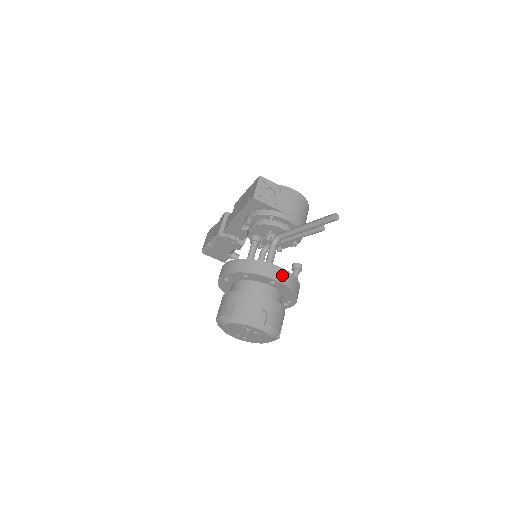
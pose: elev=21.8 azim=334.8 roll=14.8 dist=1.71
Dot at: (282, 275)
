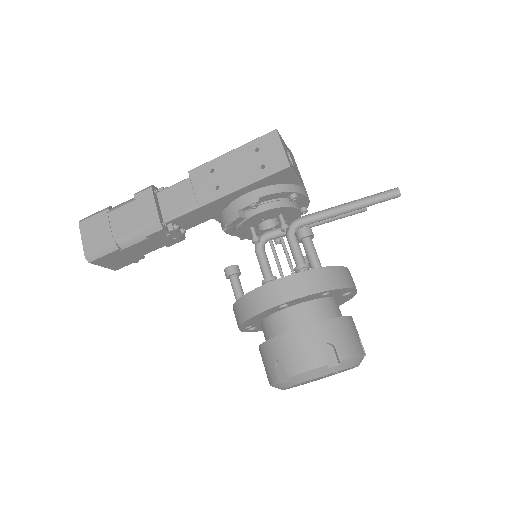
Dot at: occluded
